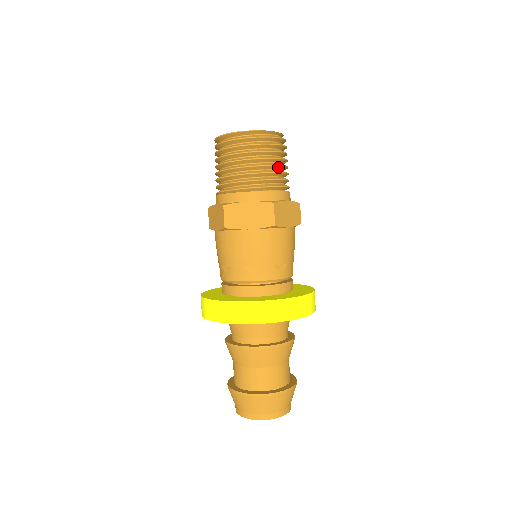
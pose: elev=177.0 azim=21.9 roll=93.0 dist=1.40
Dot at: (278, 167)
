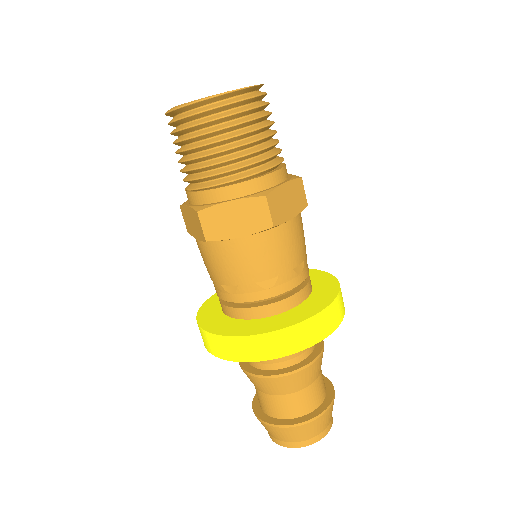
Dot at: occluded
